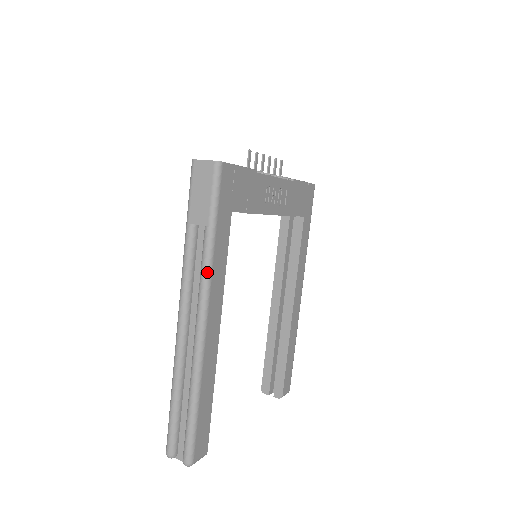
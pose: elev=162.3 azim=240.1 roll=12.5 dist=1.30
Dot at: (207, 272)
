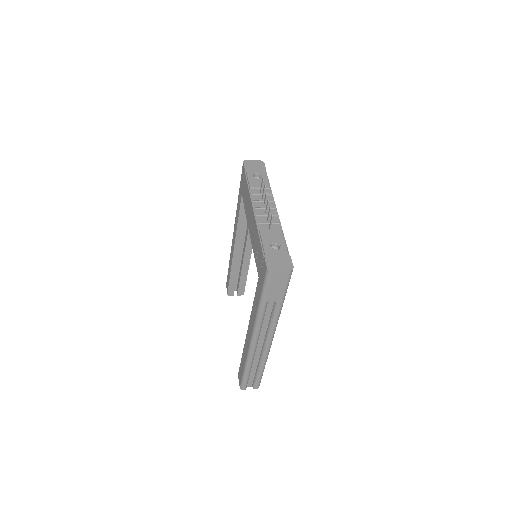
Dot at: occluded
